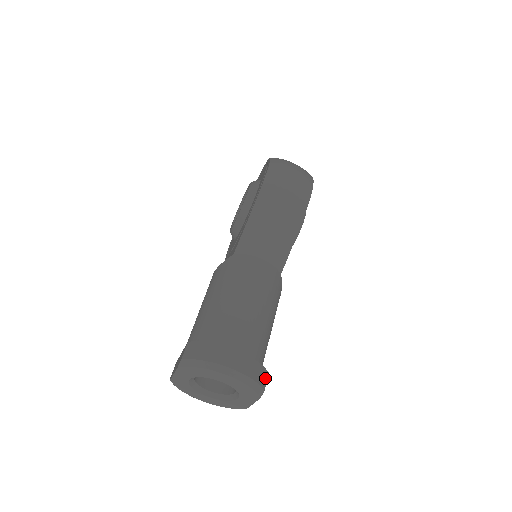
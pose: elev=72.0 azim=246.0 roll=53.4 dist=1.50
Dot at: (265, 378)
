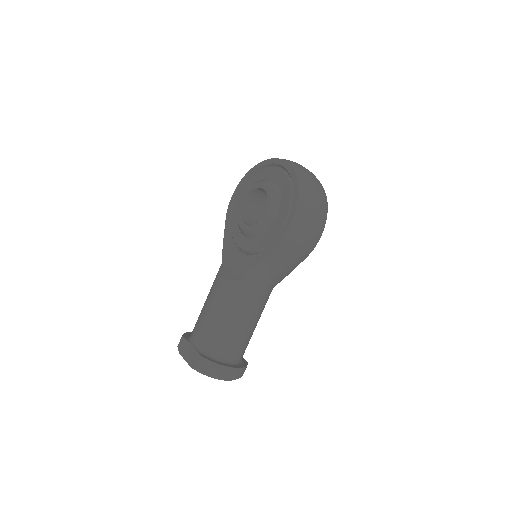
Dot at: occluded
